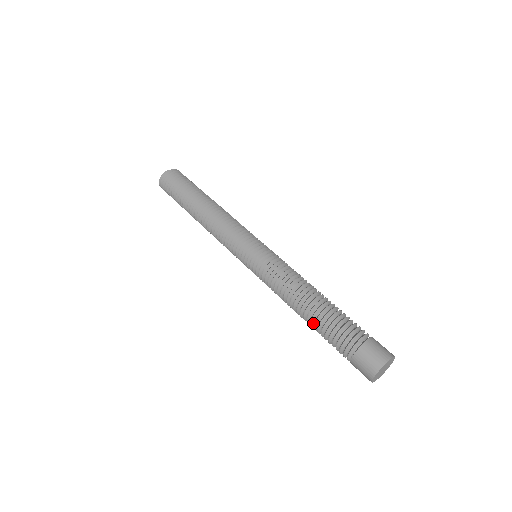
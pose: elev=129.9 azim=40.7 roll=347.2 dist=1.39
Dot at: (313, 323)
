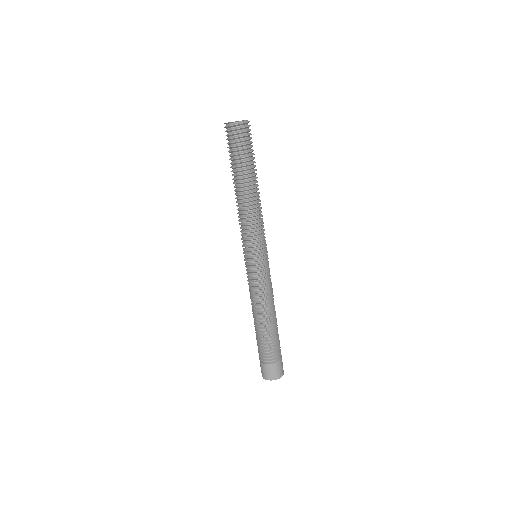
Dot at: (257, 328)
